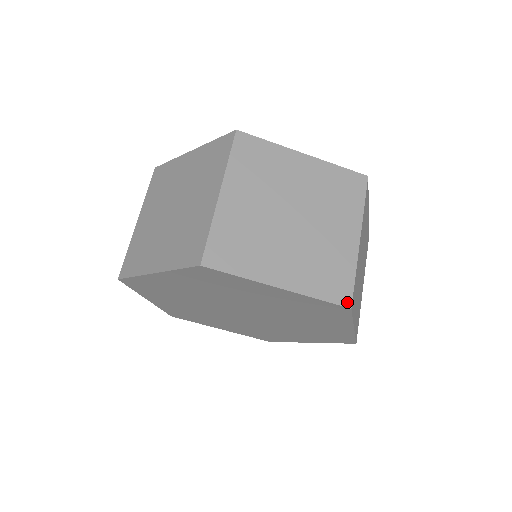
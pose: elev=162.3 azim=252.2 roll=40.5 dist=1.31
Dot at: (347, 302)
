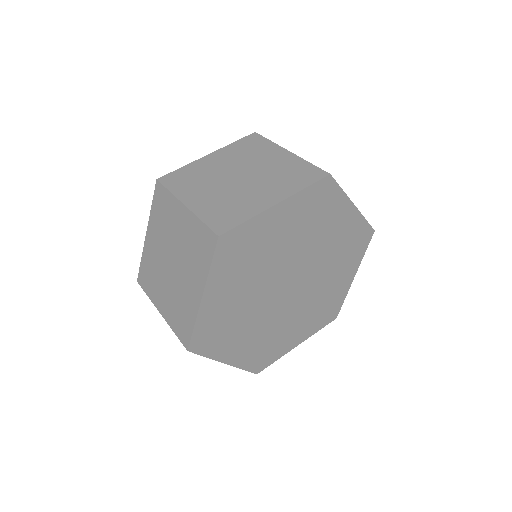
Dot at: (371, 227)
